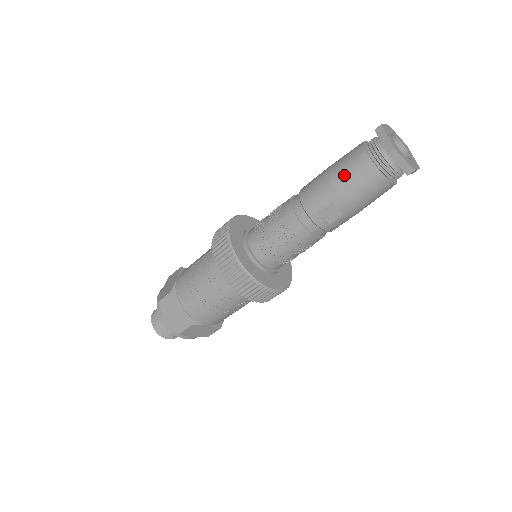
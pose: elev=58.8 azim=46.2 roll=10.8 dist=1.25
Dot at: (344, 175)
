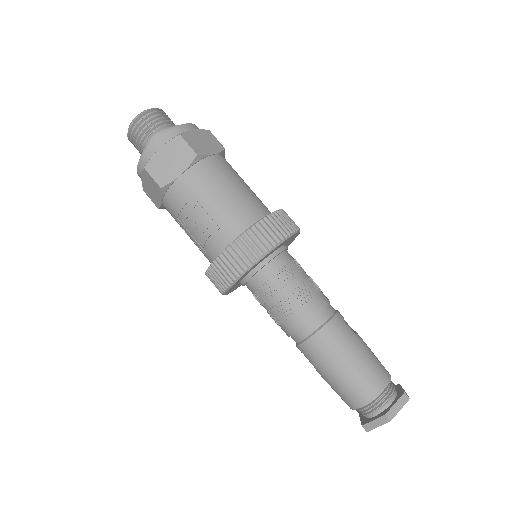
Dot at: (338, 386)
